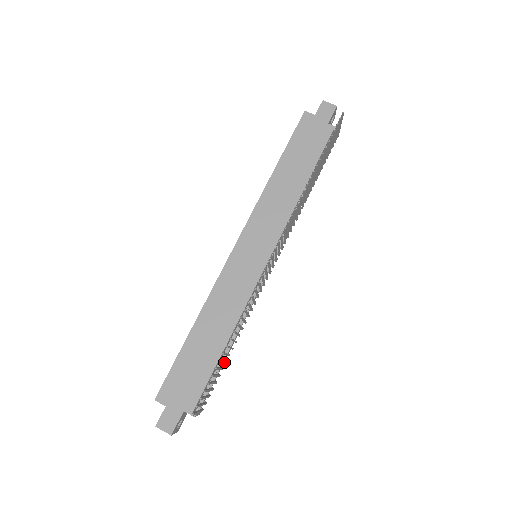
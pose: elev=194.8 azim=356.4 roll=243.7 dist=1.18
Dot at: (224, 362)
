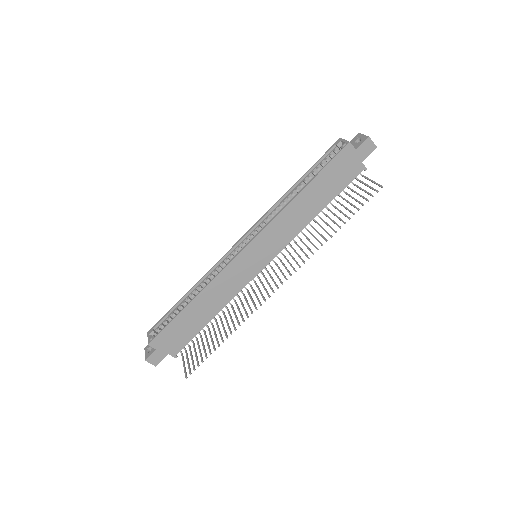
Dot at: (211, 336)
